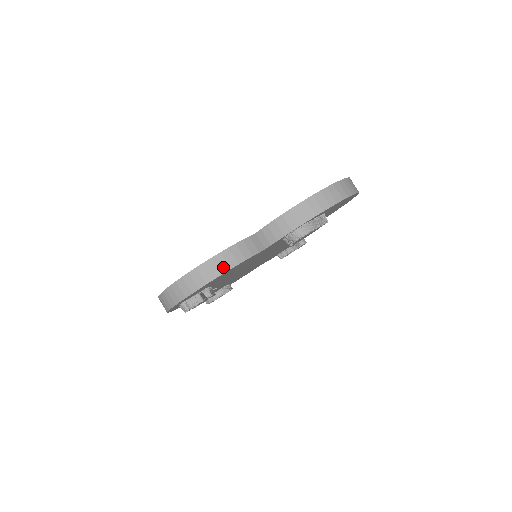
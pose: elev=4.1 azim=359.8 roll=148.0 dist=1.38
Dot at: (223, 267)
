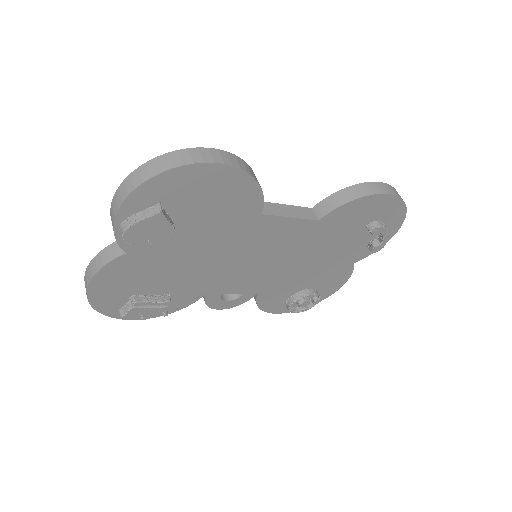
Dot at: (90, 276)
